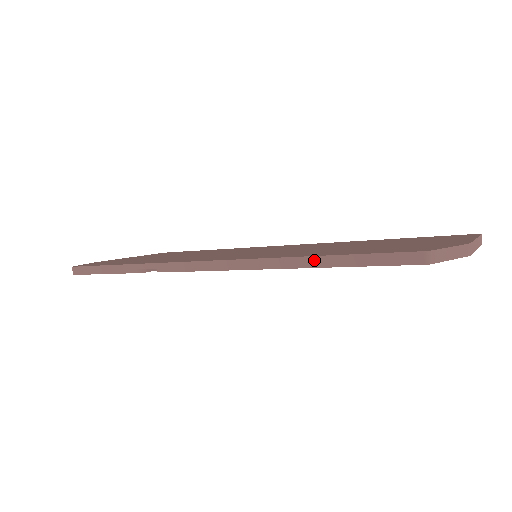
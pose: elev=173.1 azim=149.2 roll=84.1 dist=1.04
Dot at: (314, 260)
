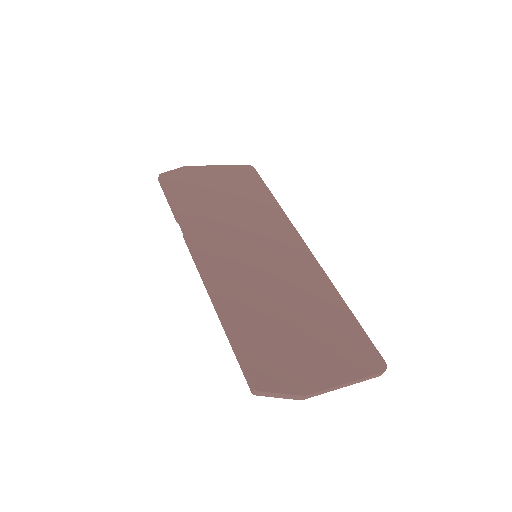
Dot at: (225, 327)
